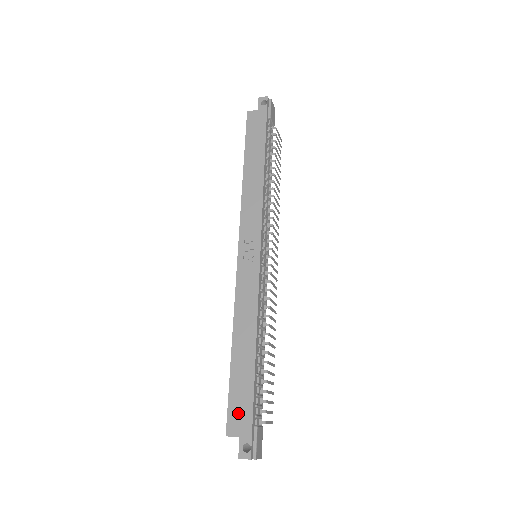
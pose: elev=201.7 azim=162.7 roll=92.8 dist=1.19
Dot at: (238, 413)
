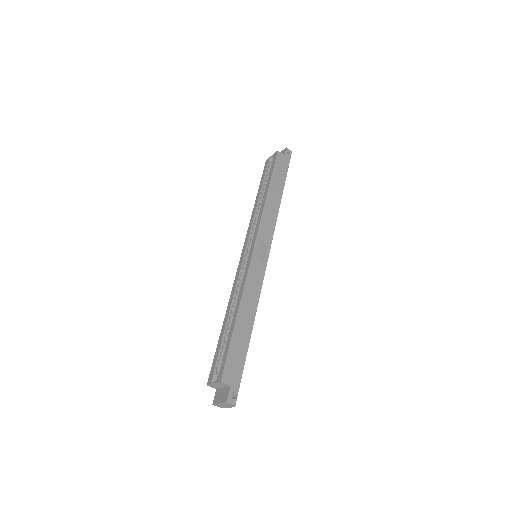
Dot at: (233, 367)
